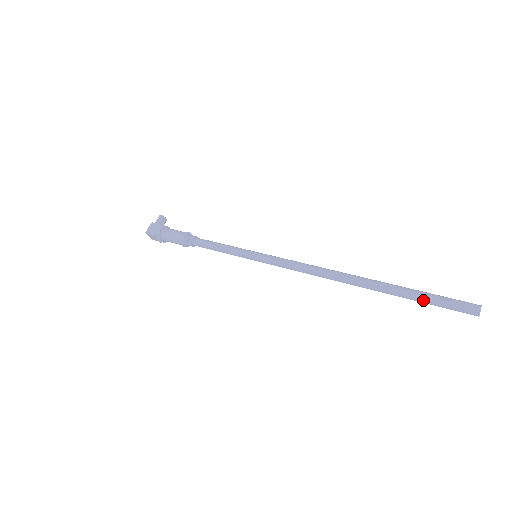
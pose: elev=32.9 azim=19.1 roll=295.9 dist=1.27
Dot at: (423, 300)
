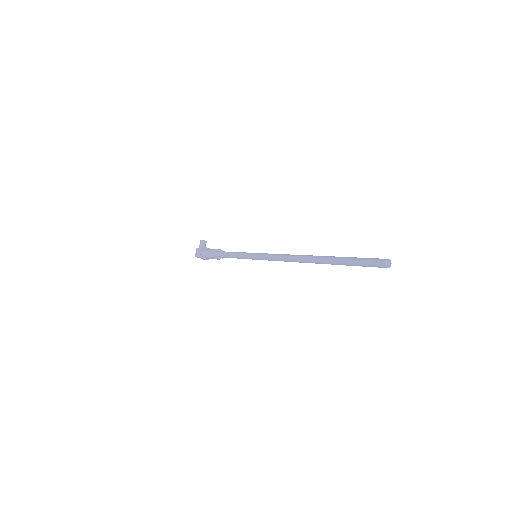
Dot at: (352, 265)
